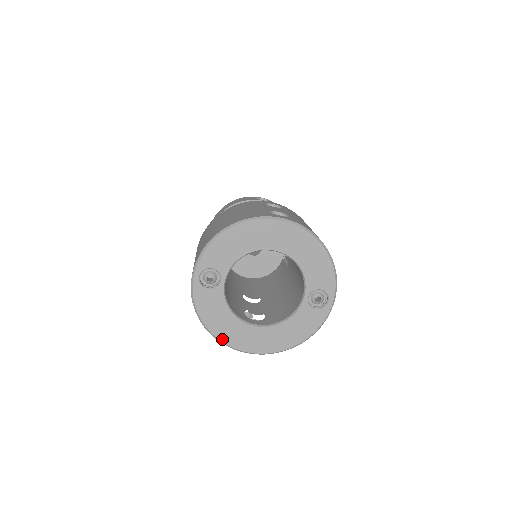
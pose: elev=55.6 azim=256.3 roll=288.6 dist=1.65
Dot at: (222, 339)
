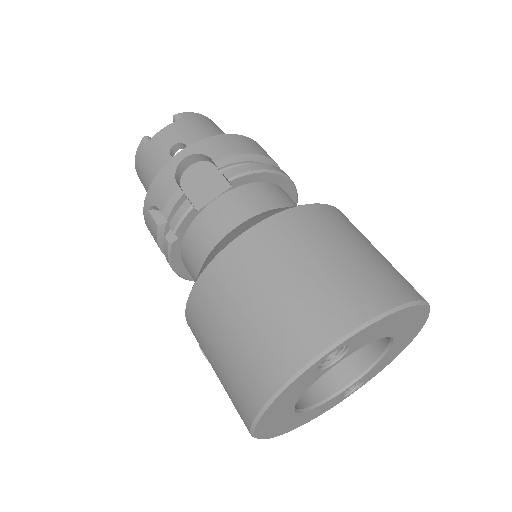
Dot at: (259, 426)
